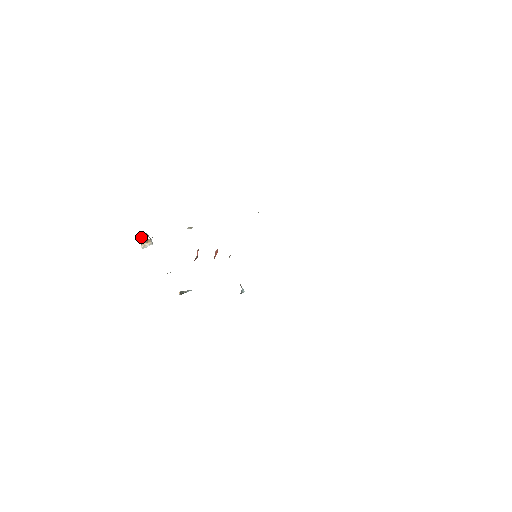
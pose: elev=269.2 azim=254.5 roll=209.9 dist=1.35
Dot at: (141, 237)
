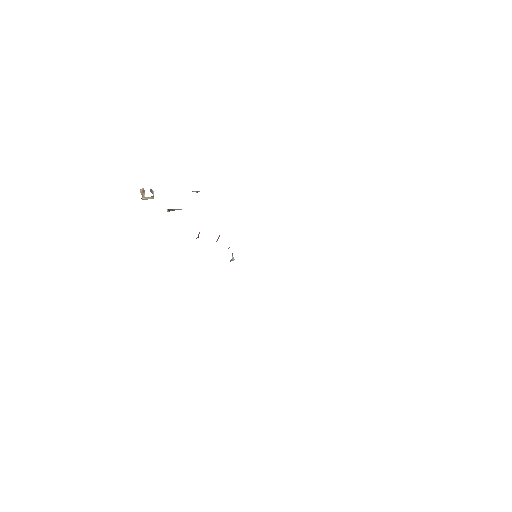
Dot at: (144, 191)
